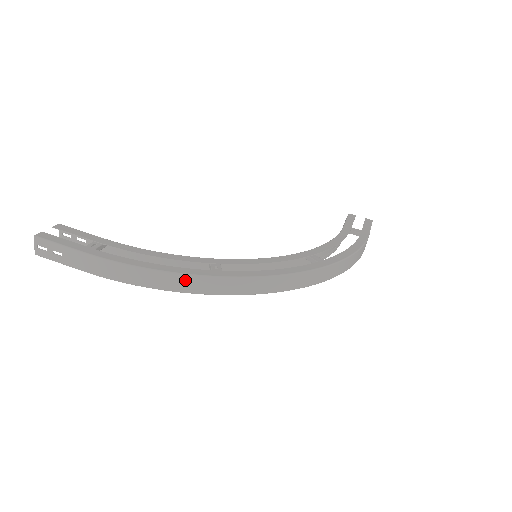
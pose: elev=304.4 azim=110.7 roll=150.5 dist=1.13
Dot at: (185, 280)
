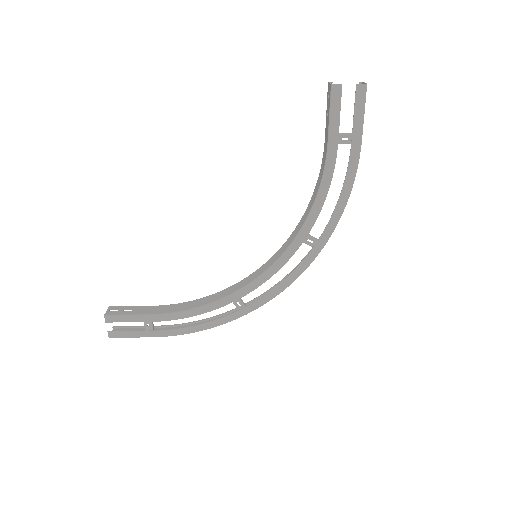
Dot at: (225, 321)
